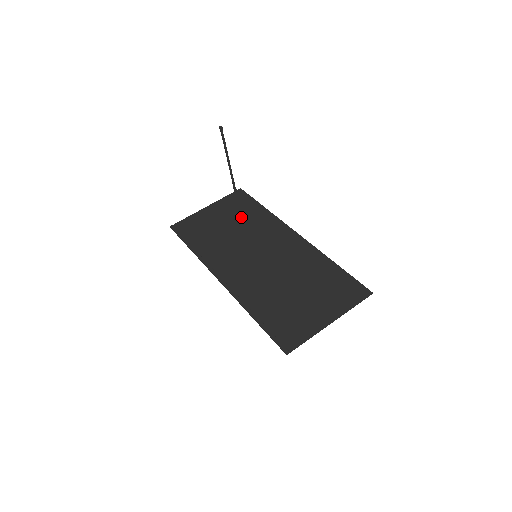
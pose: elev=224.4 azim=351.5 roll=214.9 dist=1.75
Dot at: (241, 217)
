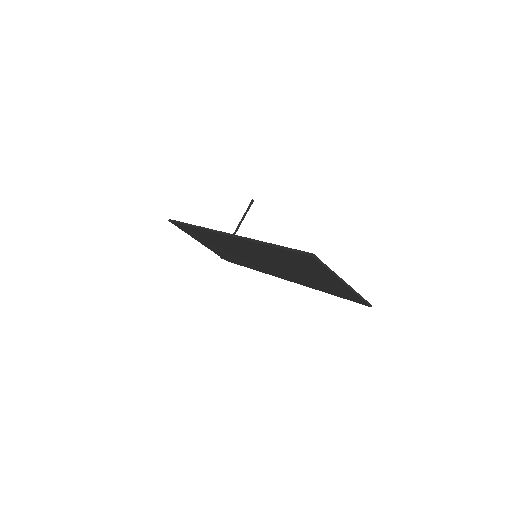
Dot at: occluded
